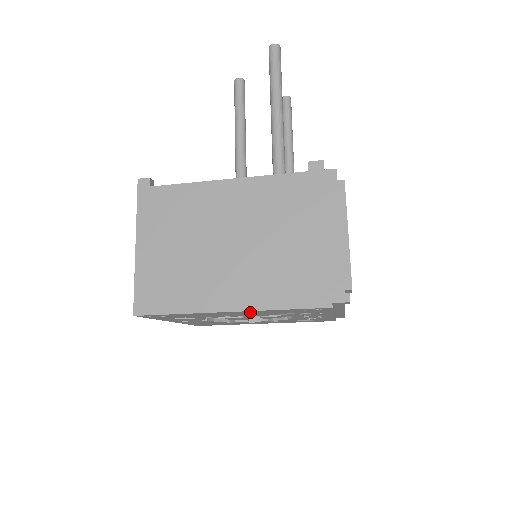
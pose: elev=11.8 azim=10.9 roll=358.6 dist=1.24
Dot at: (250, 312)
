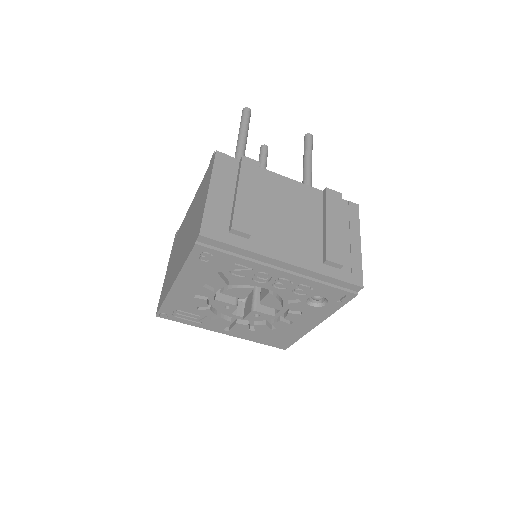
Dot at: (188, 281)
